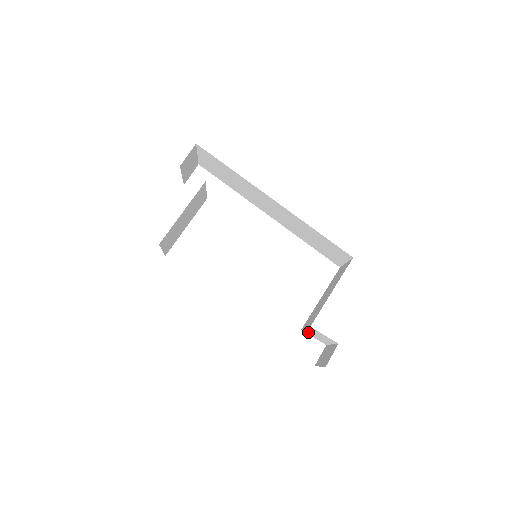
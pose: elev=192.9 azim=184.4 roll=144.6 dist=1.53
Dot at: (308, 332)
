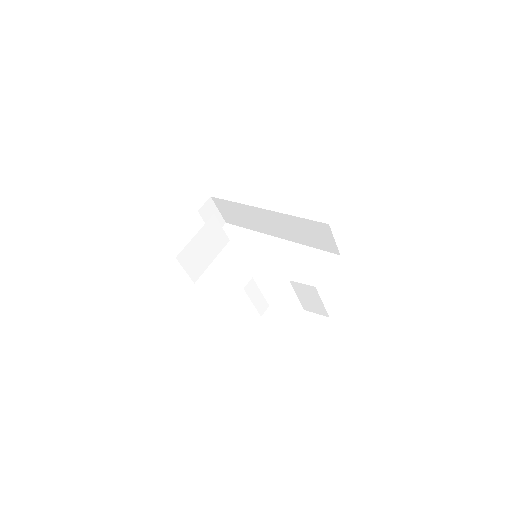
Dot at: (306, 305)
